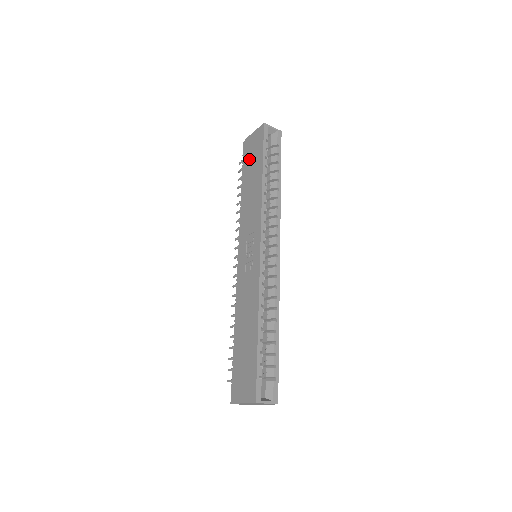
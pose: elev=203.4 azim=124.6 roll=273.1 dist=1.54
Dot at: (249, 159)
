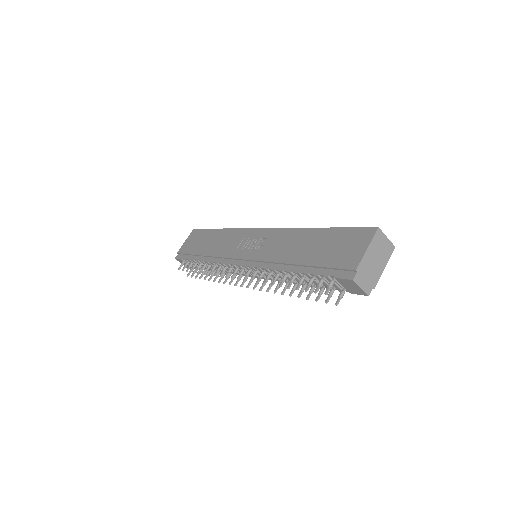
Dot at: (194, 246)
